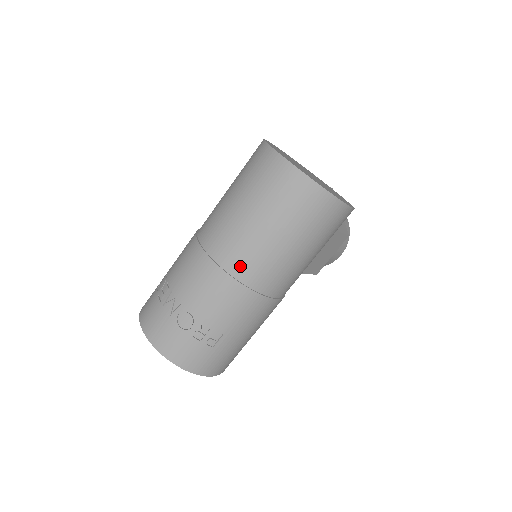
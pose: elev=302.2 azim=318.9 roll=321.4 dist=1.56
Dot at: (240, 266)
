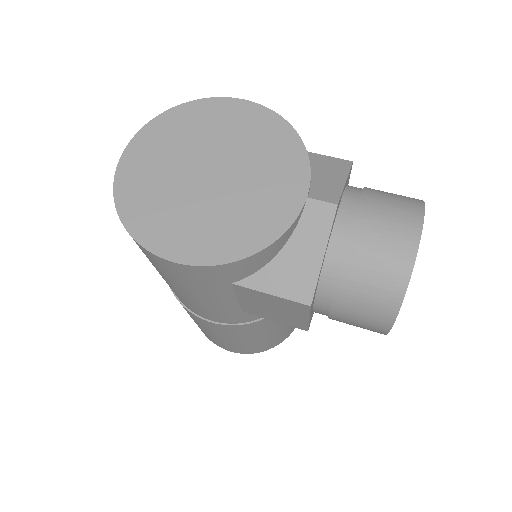
Dot at: occluded
